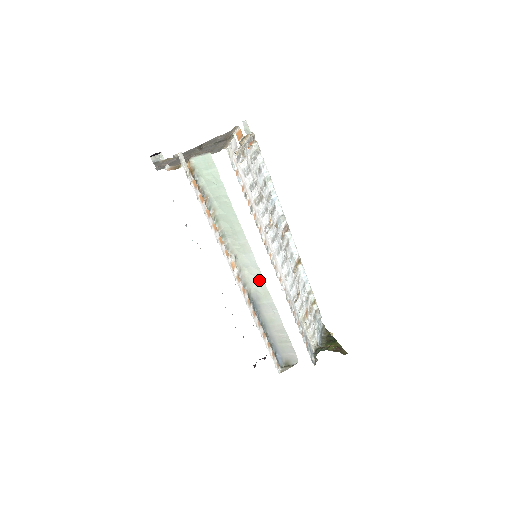
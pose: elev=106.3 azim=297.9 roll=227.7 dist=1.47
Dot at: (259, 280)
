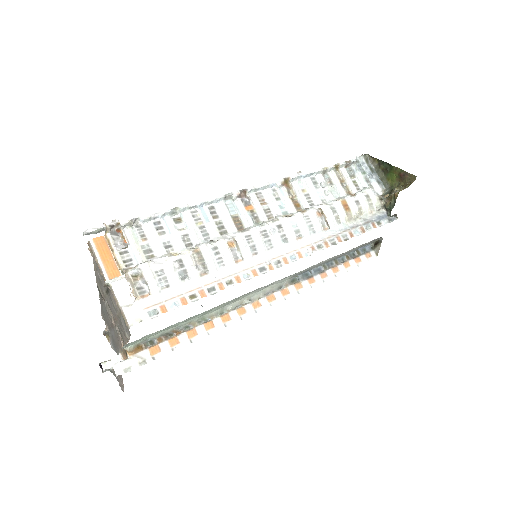
Dot at: (285, 277)
